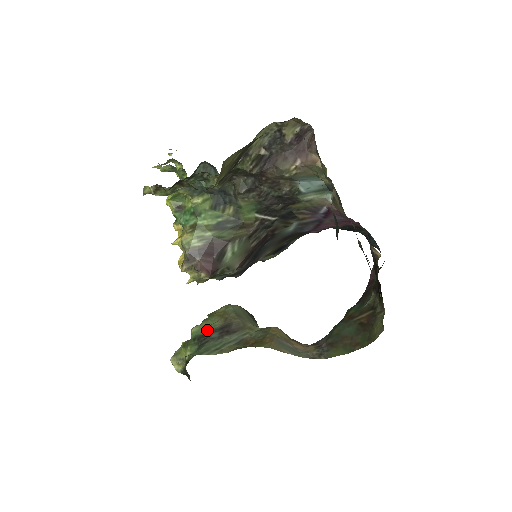
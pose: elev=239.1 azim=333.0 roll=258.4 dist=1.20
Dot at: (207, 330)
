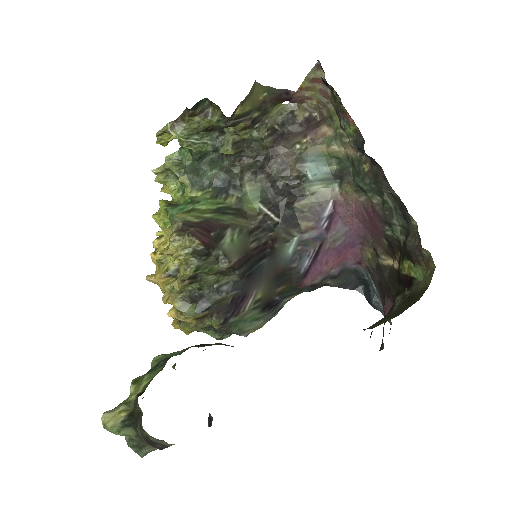
Dot at: (179, 353)
